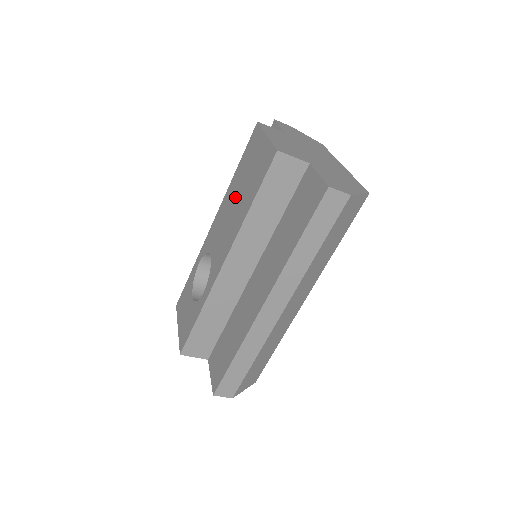
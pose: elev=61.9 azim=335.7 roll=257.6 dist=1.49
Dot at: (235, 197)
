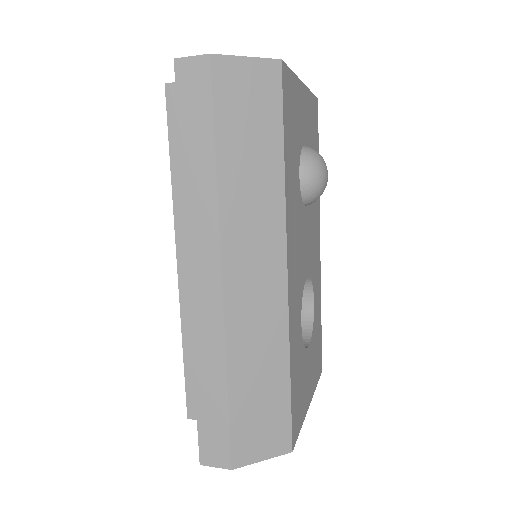
Dot at: occluded
